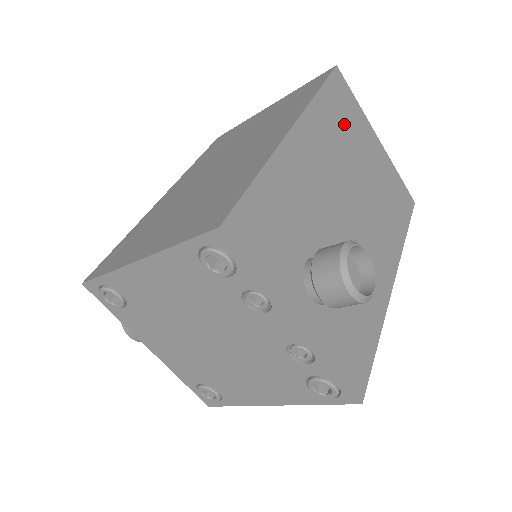
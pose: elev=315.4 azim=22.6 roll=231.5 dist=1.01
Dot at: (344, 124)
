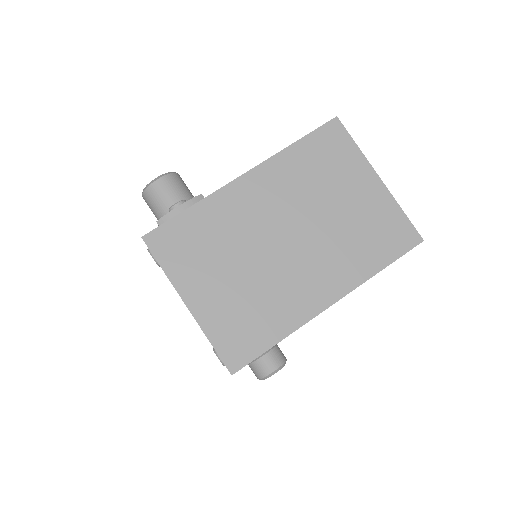
Dot at: occluded
